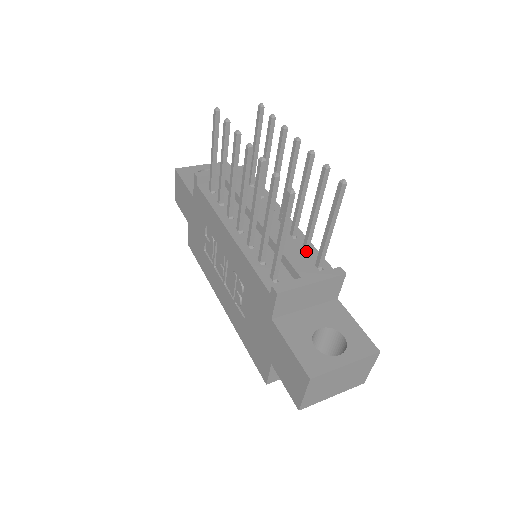
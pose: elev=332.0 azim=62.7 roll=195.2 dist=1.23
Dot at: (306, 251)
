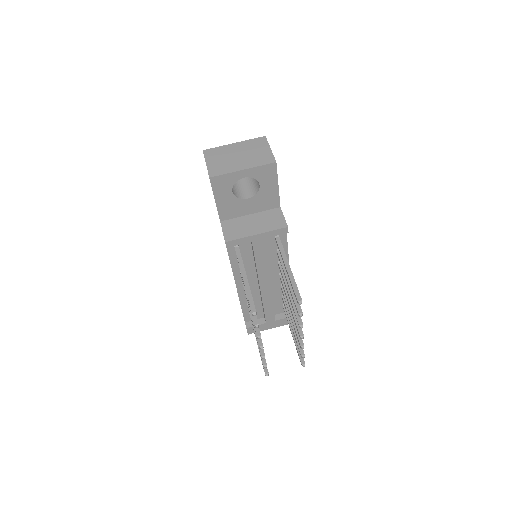
Dot at: (283, 298)
